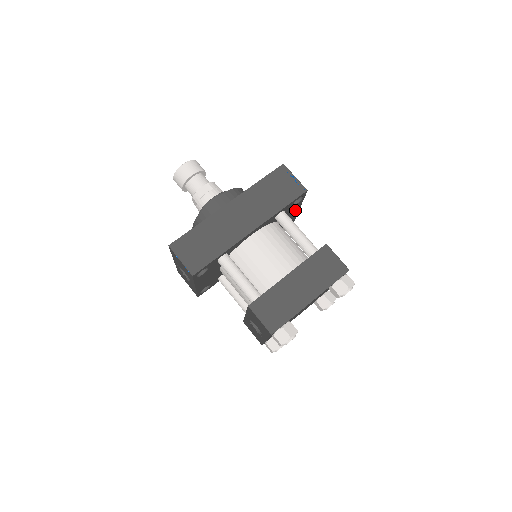
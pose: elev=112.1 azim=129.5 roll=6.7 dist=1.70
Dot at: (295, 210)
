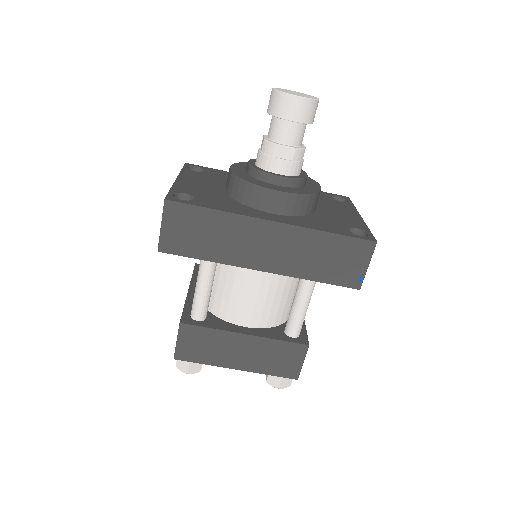
Dot at: occluded
